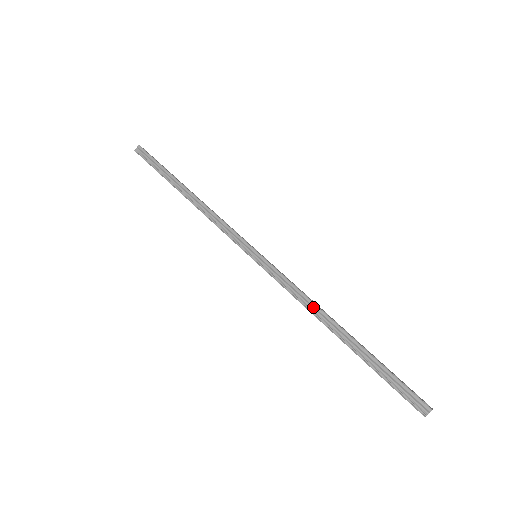
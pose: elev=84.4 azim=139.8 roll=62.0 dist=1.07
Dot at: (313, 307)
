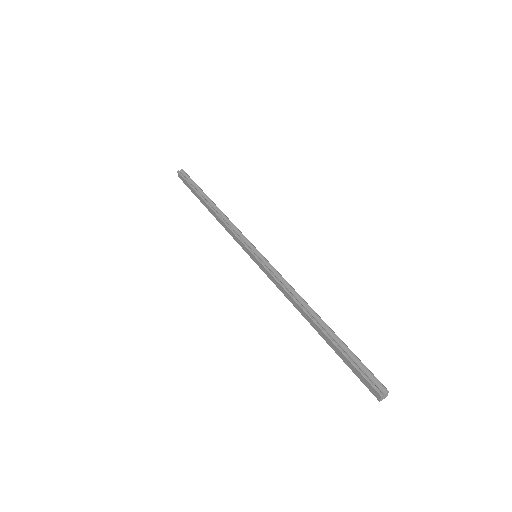
Dot at: (297, 297)
